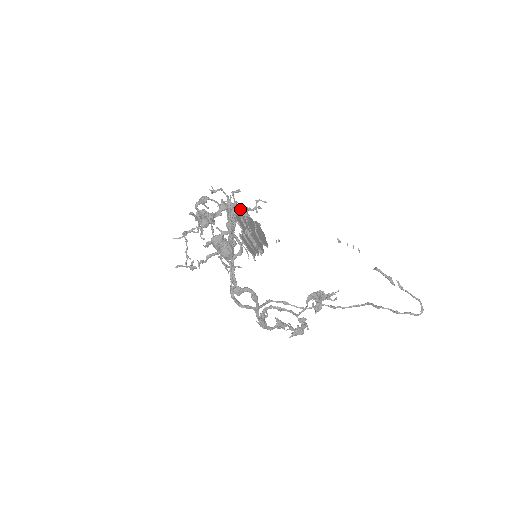
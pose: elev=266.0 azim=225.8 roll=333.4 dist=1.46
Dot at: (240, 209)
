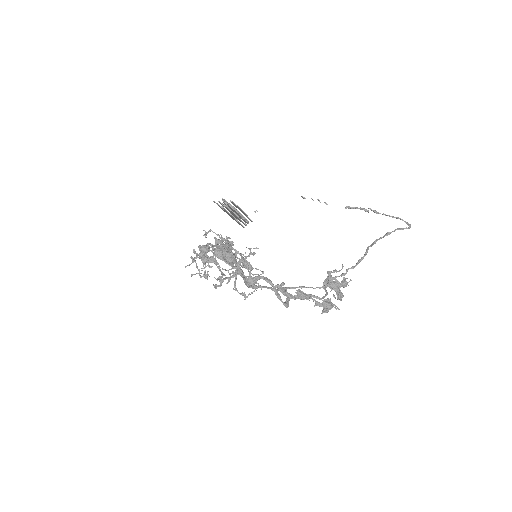
Dot at: (233, 242)
